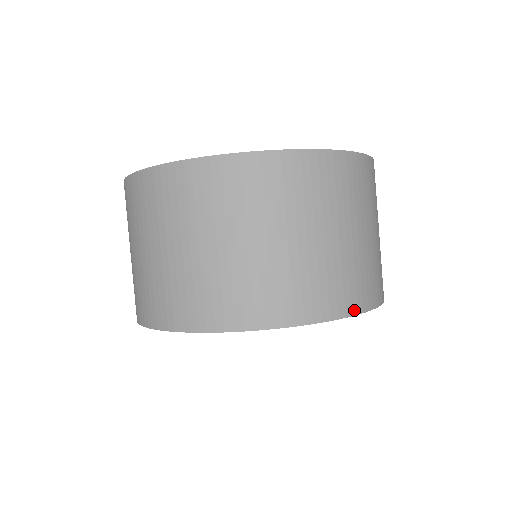
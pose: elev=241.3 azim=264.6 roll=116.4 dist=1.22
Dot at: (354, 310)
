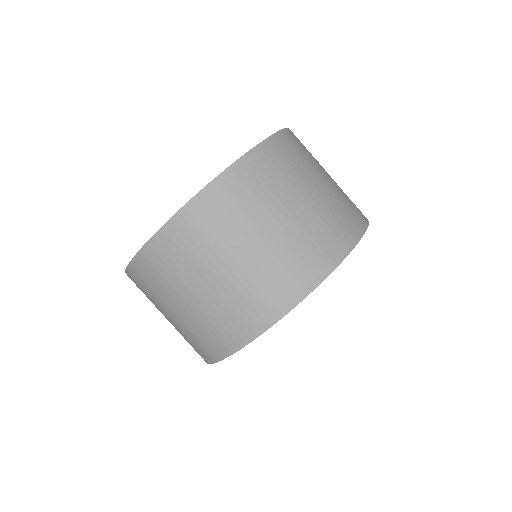
Dot at: (352, 242)
